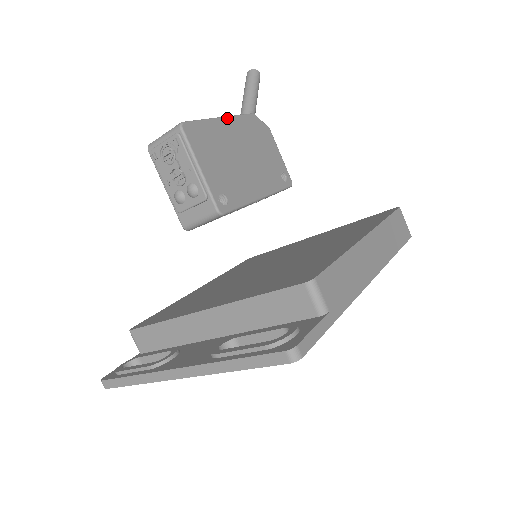
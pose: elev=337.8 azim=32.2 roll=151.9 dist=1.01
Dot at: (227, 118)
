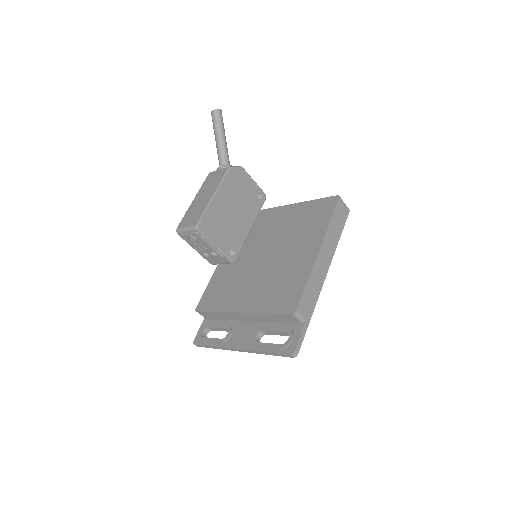
Dot at: (217, 192)
